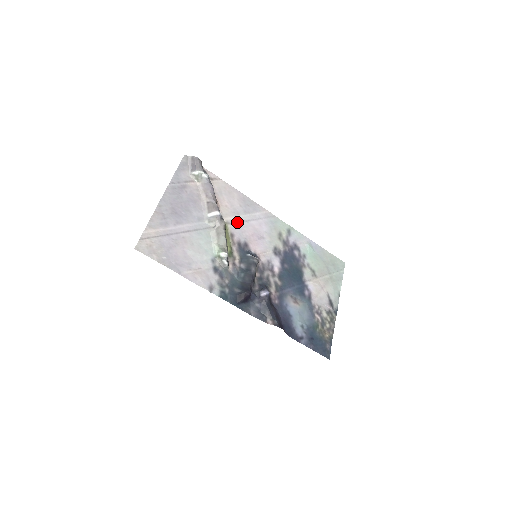
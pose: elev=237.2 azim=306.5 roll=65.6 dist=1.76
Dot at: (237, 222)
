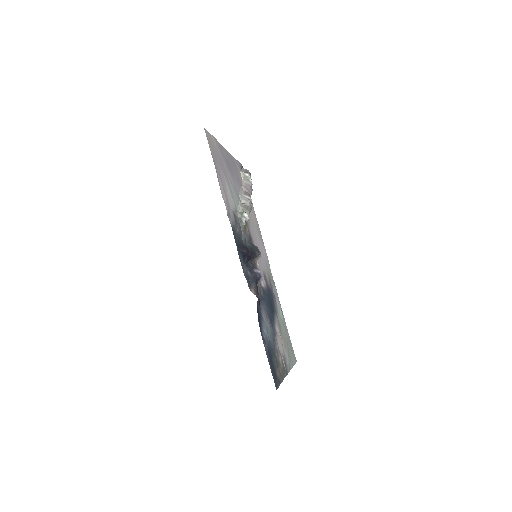
Dot at: (252, 228)
